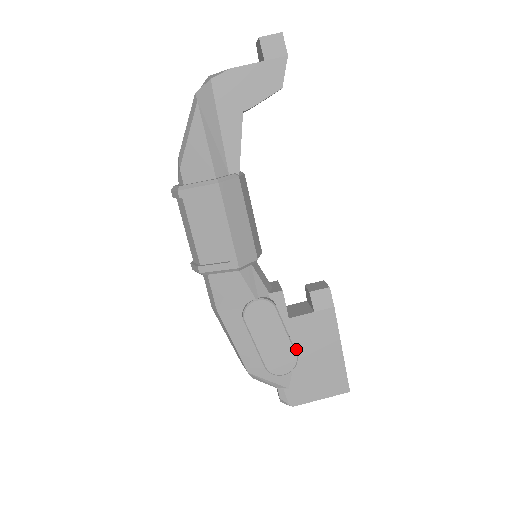
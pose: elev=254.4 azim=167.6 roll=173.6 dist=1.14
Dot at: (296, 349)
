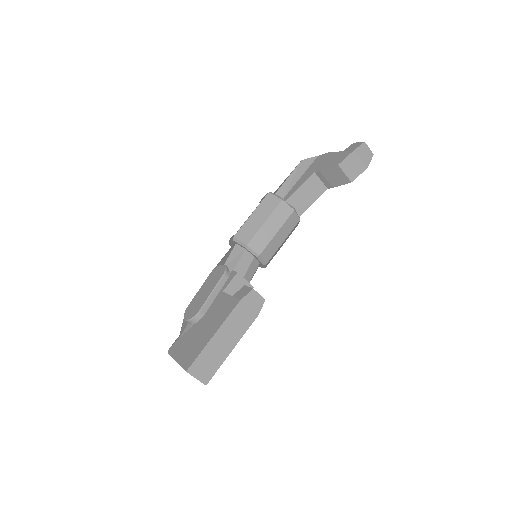
Dot at: (206, 314)
